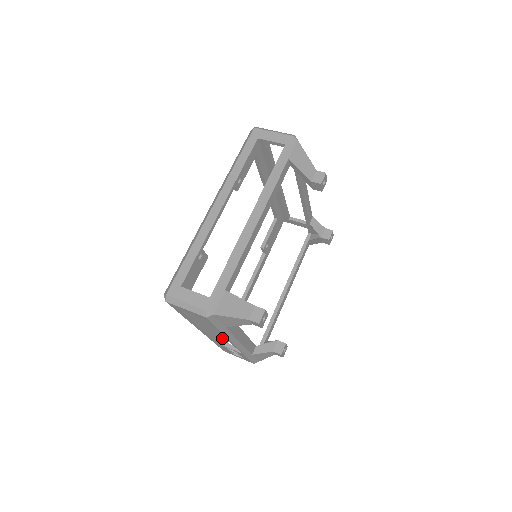
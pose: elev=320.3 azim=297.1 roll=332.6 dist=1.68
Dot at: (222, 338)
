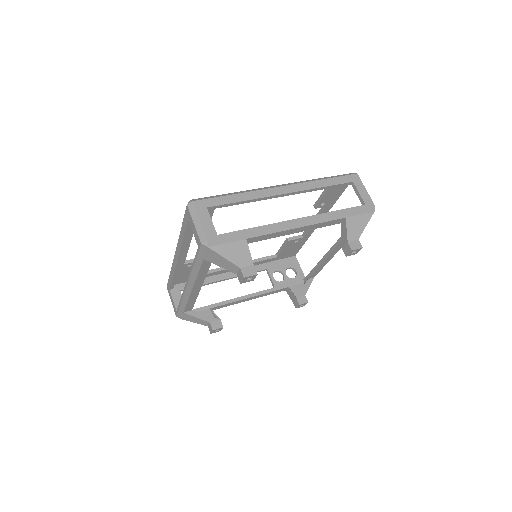
Dot at: (282, 257)
